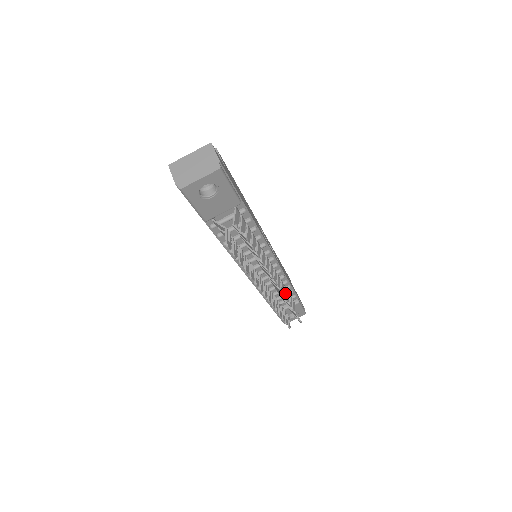
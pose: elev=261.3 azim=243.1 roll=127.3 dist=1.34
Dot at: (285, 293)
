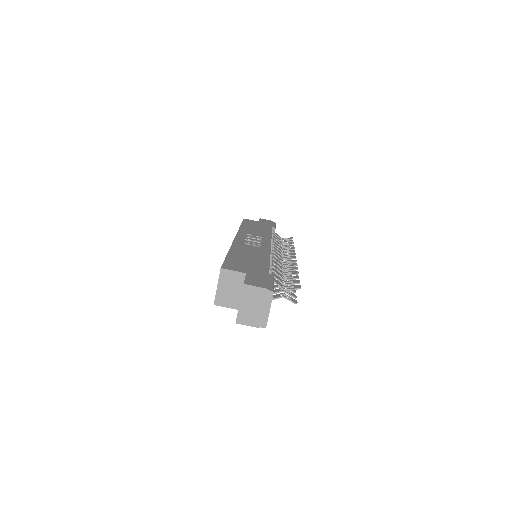
Dot at: (277, 243)
